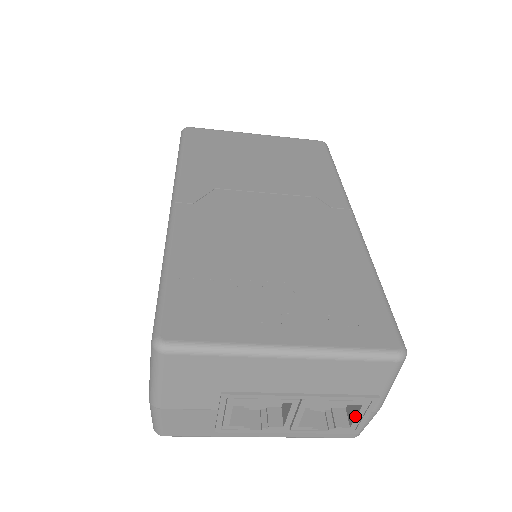
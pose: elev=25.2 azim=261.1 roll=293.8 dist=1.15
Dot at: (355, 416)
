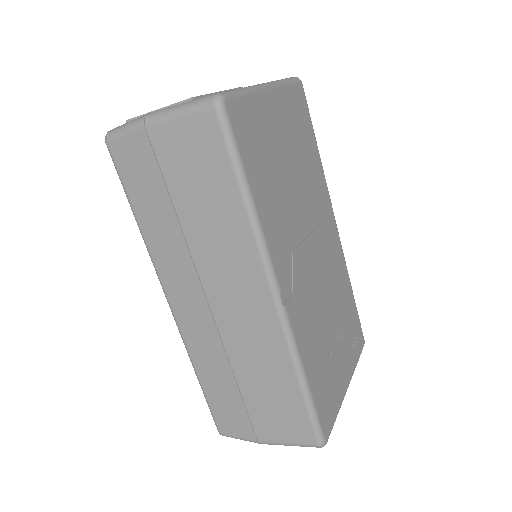
Dot at: occluded
